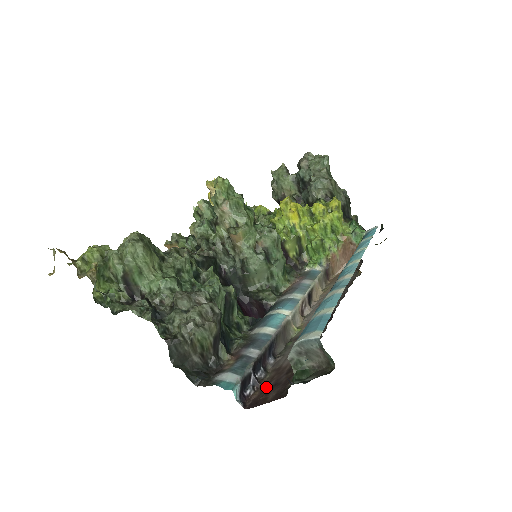
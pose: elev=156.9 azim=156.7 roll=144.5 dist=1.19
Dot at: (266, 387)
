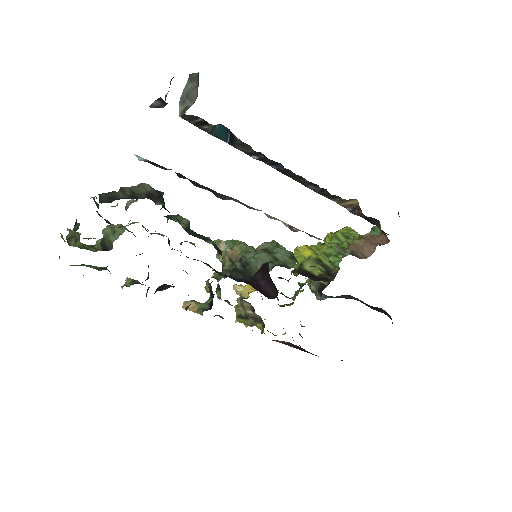
Dot at: occluded
